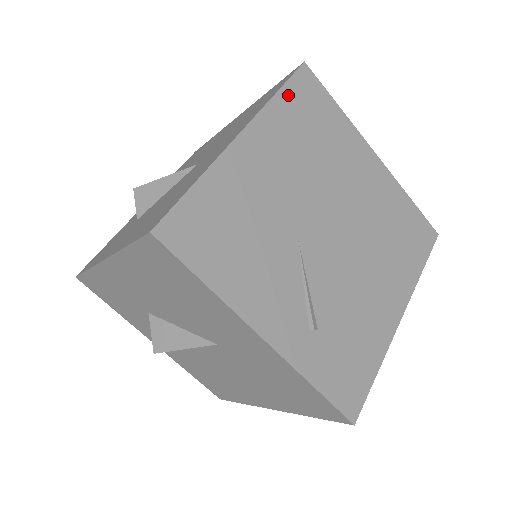
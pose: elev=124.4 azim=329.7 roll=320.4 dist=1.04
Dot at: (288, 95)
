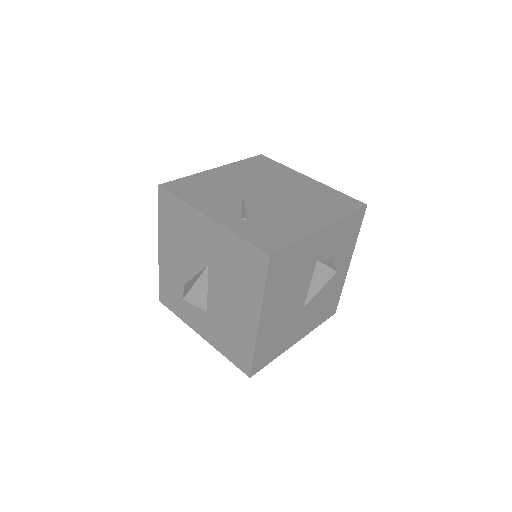
Dot at: (248, 161)
